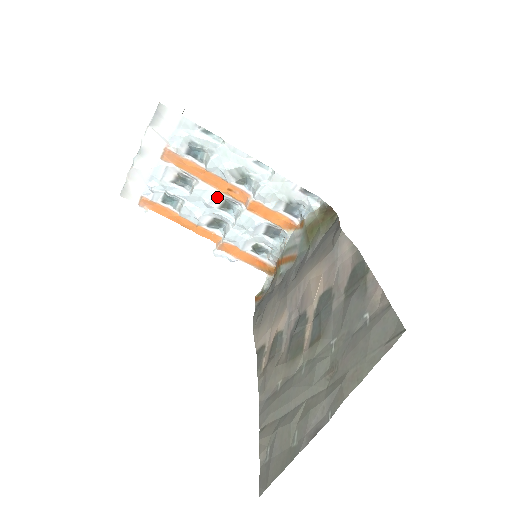
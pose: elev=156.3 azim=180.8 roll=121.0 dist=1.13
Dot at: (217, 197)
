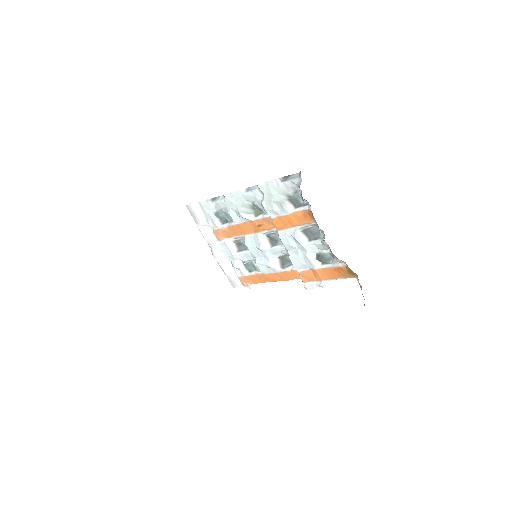
Dot at: (260, 238)
